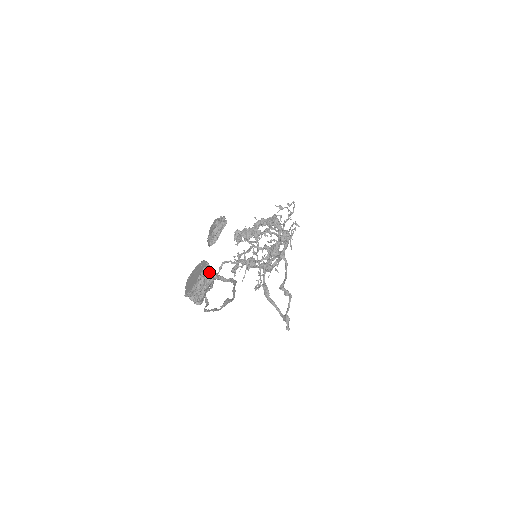
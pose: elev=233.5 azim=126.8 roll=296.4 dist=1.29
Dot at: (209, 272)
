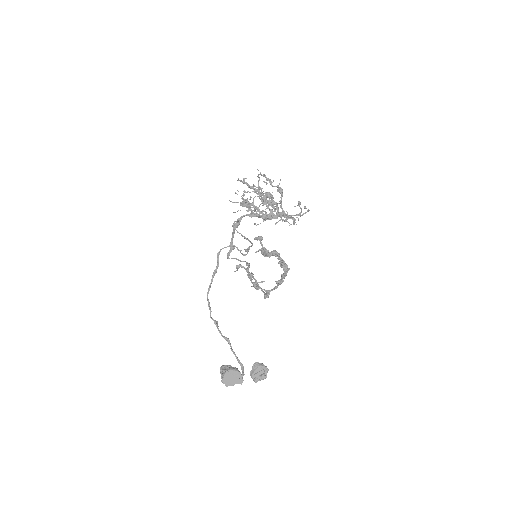
Dot at: (240, 381)
